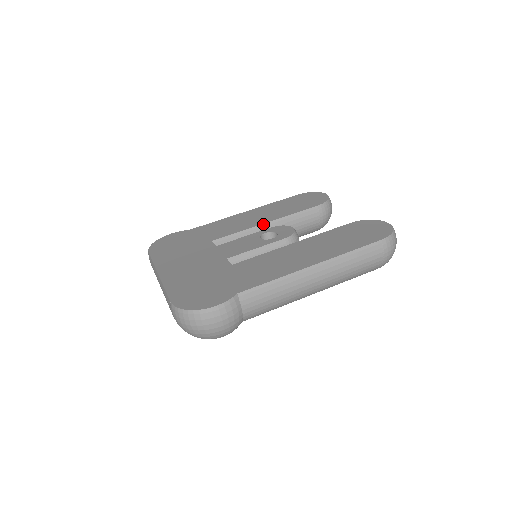
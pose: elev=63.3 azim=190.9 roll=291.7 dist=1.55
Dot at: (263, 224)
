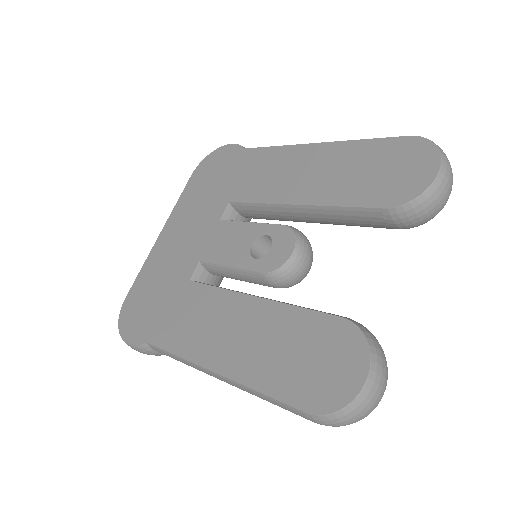
Dot at: (289, 204)
